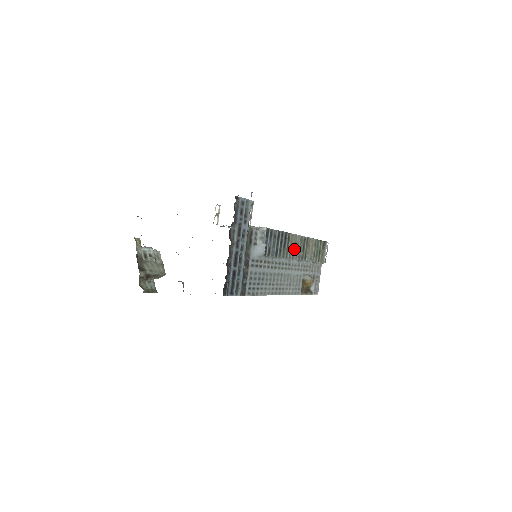
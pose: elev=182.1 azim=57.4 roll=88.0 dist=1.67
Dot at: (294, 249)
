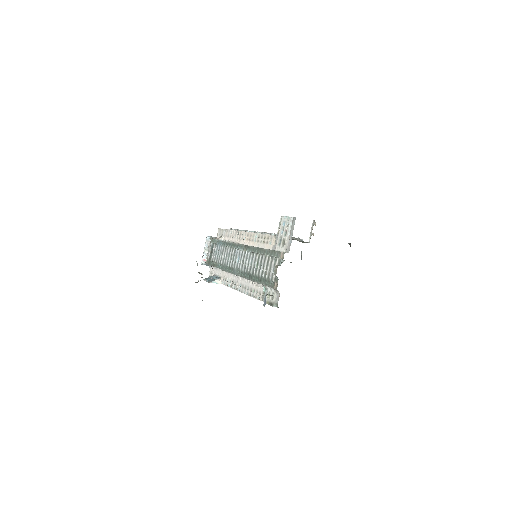
Dot at: occluded
